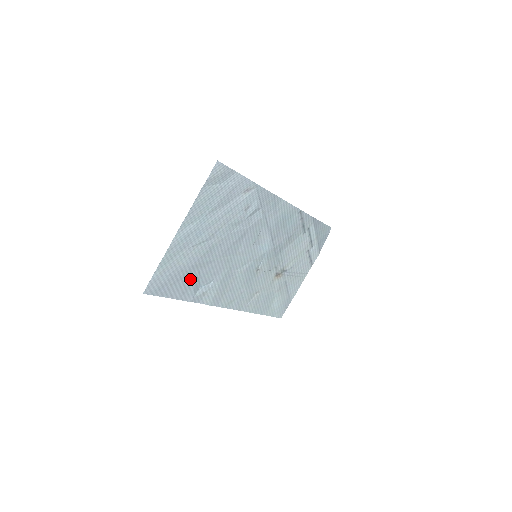
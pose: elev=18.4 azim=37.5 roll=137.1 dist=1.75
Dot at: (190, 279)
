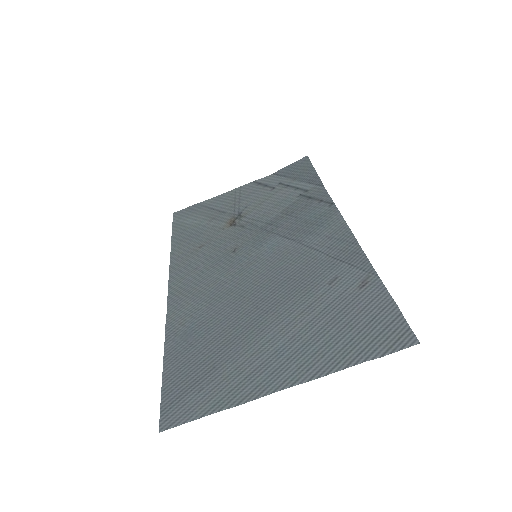
Dot at: (200, 350)
